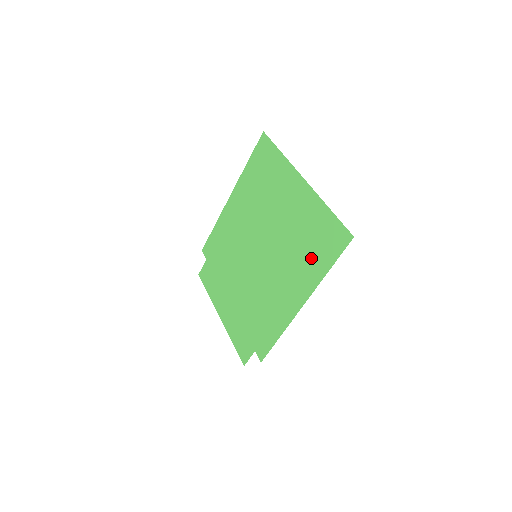
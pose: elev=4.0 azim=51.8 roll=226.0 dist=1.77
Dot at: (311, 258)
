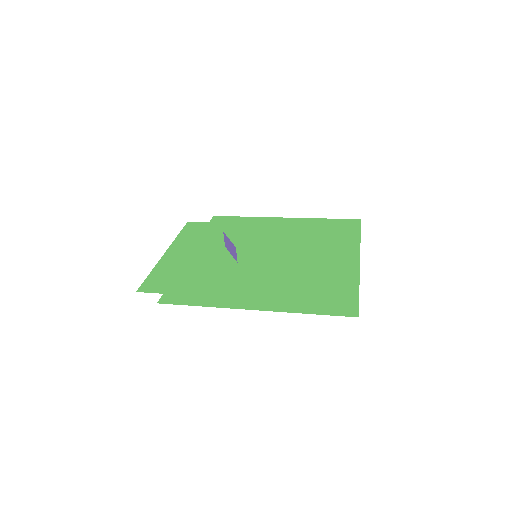
Dot at: (304, 296)
